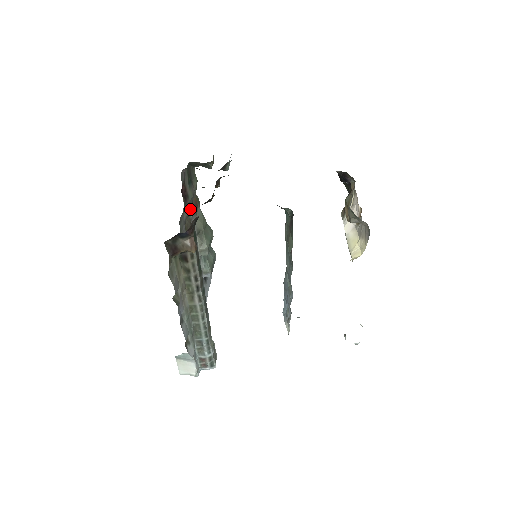
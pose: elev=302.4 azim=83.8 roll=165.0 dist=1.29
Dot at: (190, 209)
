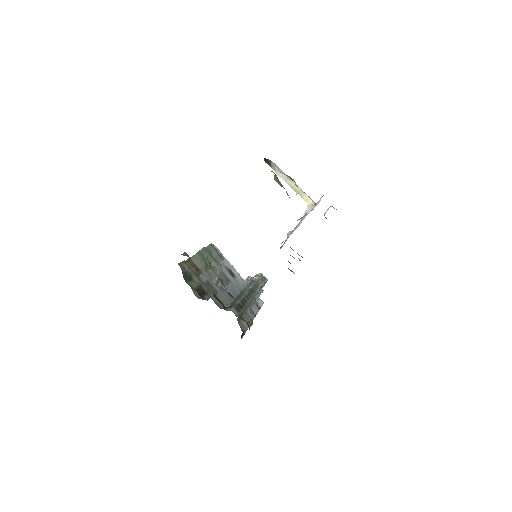
Dot at: (222, 305)
